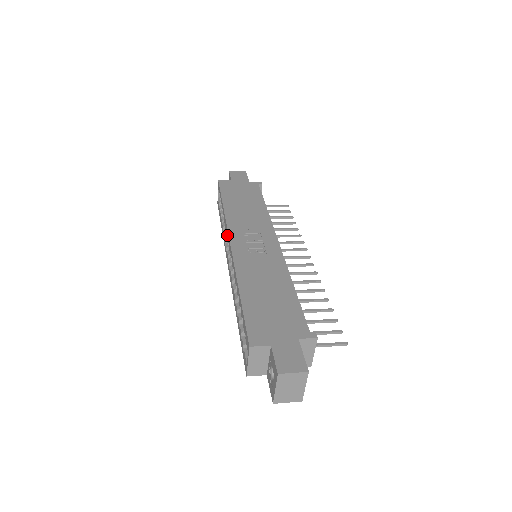
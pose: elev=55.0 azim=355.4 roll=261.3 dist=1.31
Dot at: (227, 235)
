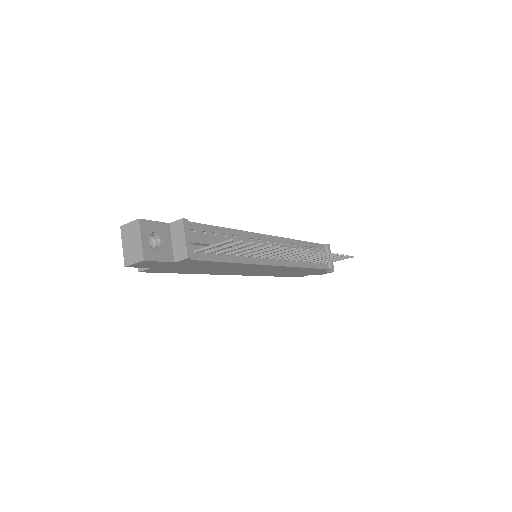
Dot at: occluded
